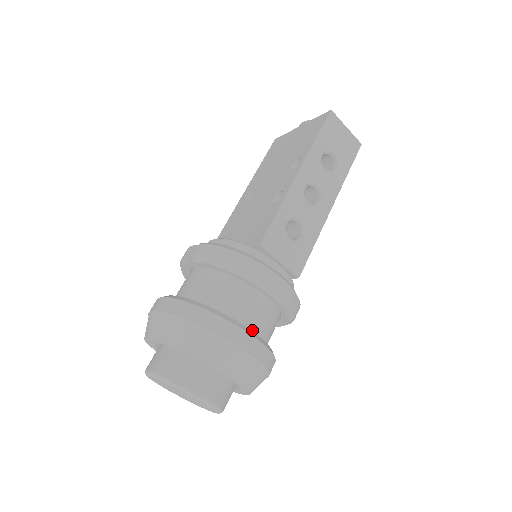
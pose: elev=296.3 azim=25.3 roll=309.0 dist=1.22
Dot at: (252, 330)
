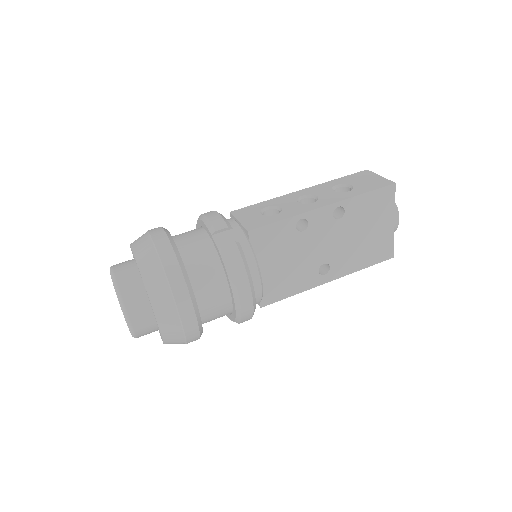
Dot at: (178, 244)
